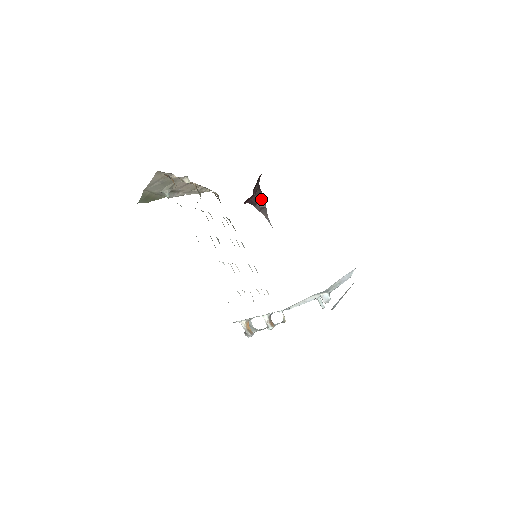
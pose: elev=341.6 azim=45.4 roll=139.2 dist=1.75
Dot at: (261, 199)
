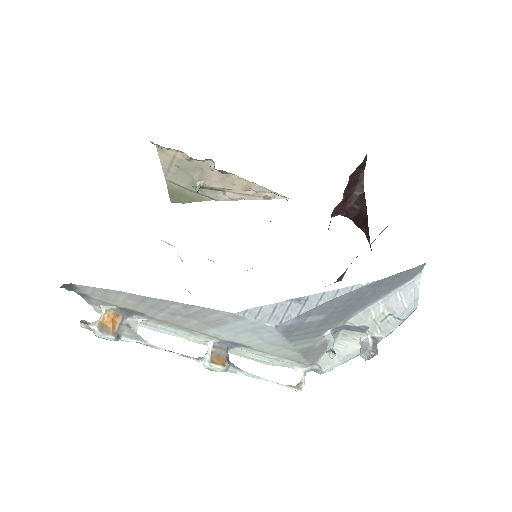
Dot at: (362, 208)
